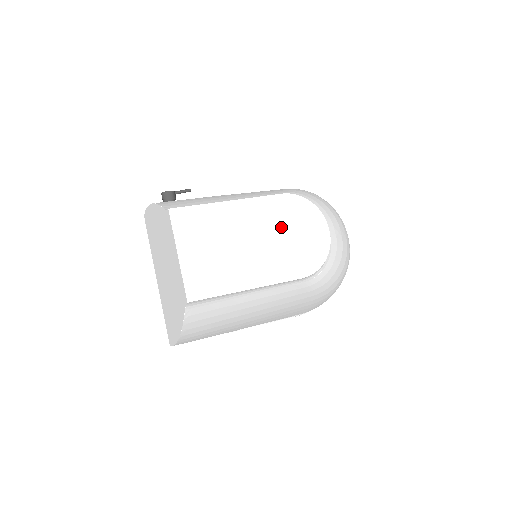
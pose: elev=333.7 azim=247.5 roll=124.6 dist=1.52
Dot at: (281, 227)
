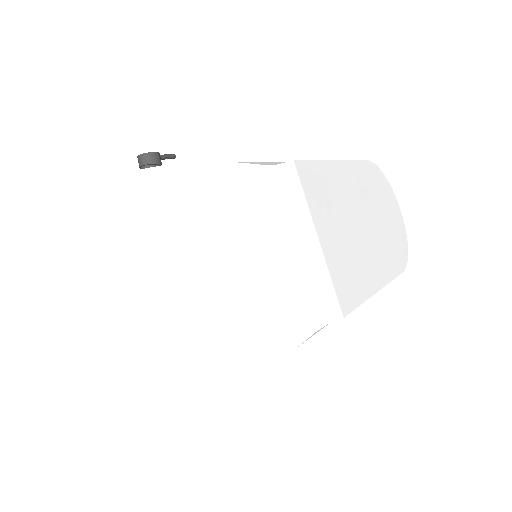
Dot at: (377, 204)
